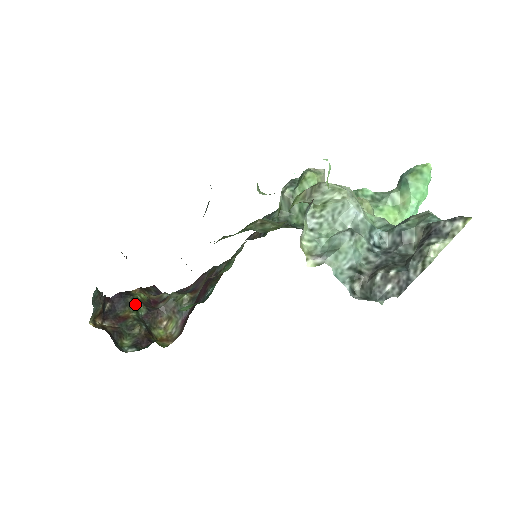
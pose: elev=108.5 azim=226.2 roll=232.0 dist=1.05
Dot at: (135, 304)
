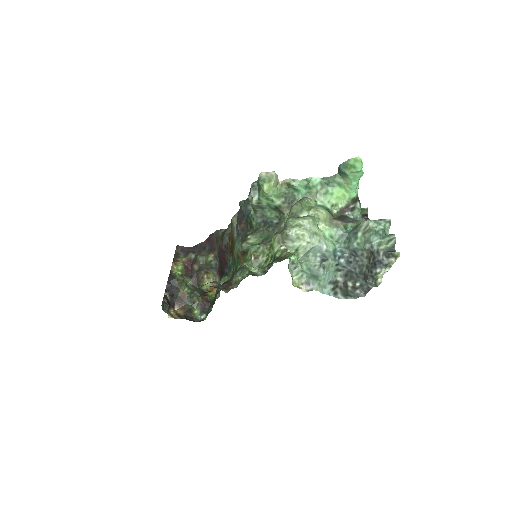
Dot at: (182, 282)
